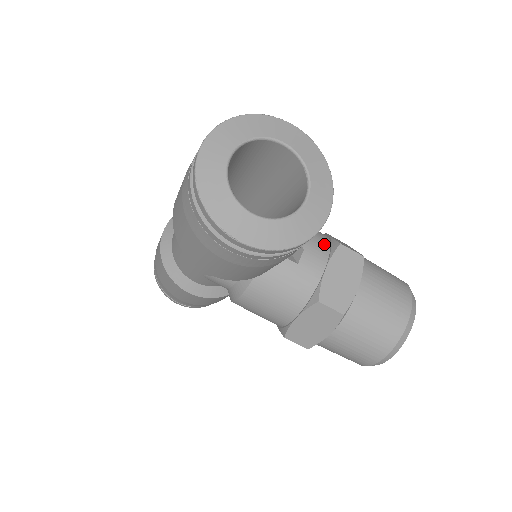
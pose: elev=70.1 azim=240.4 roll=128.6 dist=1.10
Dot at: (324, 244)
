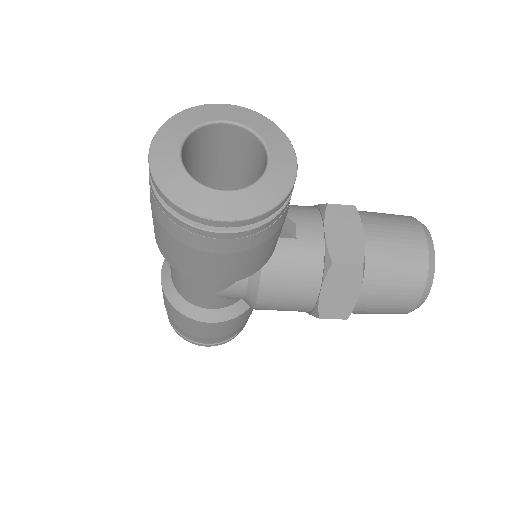
Dot at: (312, 212)
